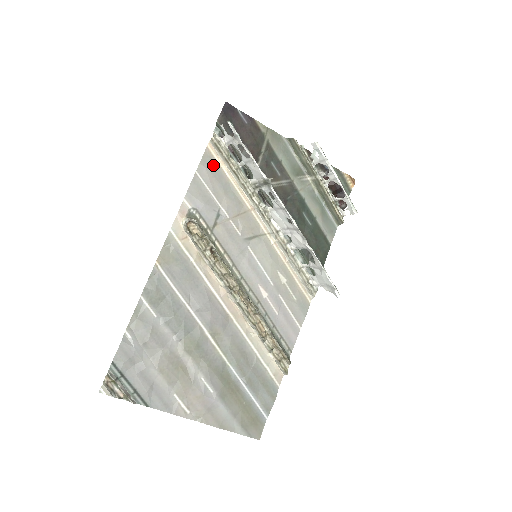
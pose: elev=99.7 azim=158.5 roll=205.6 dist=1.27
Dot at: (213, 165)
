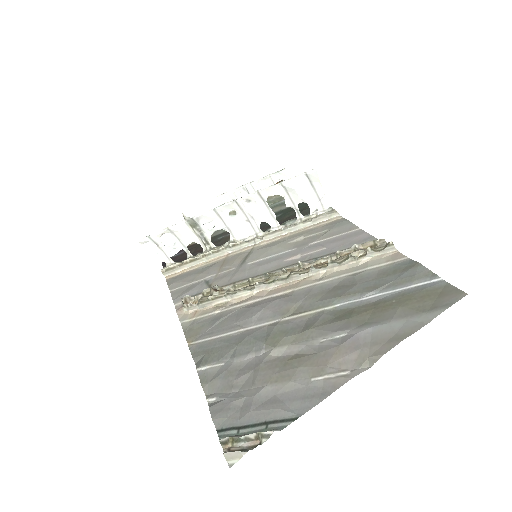
Dot at: (178, 278)
